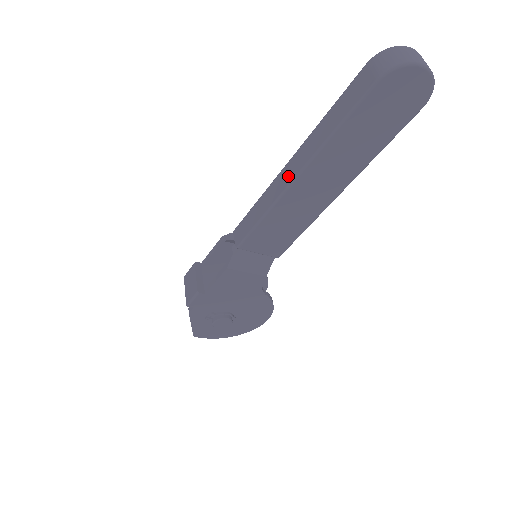
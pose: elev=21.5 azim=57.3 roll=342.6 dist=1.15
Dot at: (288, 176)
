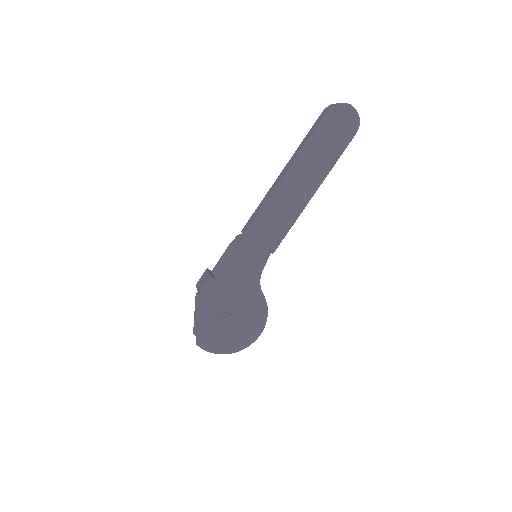
Dot at: (282, 176)
